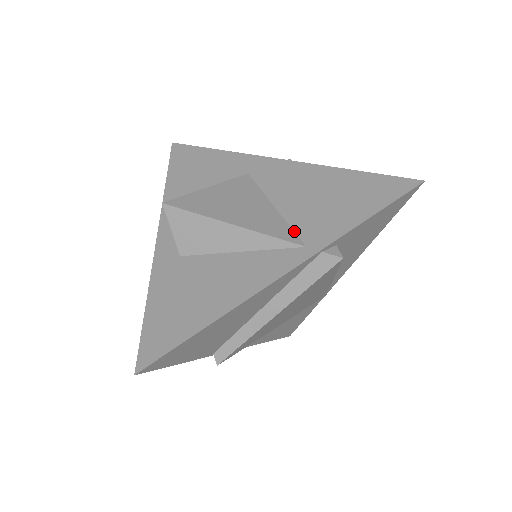
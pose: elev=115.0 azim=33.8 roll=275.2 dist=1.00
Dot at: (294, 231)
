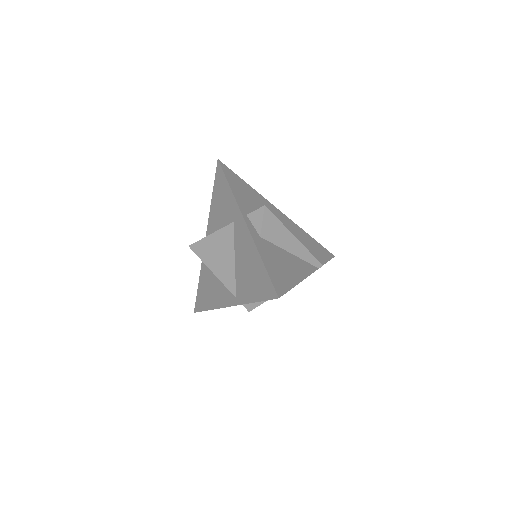
Dot at: (235, 284)
